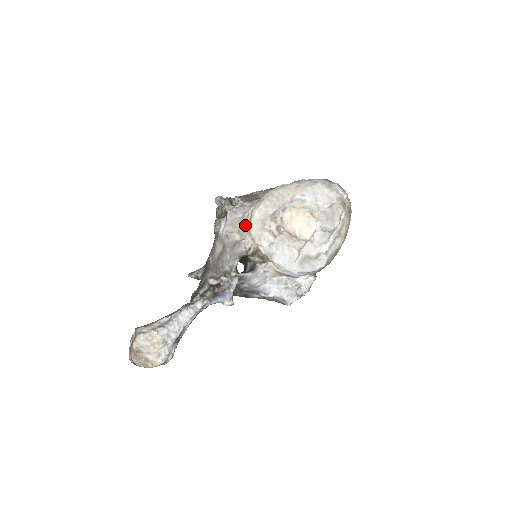
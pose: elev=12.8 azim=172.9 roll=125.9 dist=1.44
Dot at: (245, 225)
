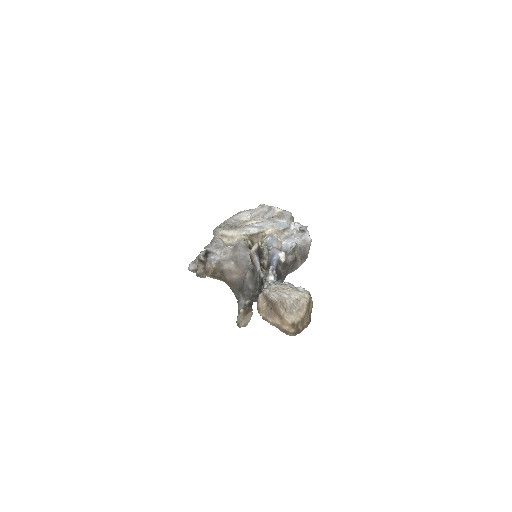
Dot at: (225, 242)
